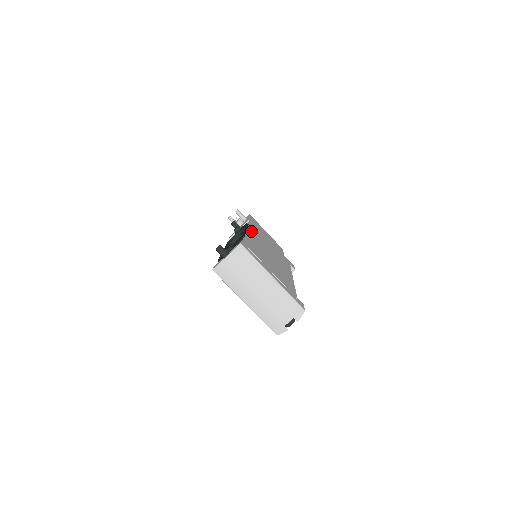
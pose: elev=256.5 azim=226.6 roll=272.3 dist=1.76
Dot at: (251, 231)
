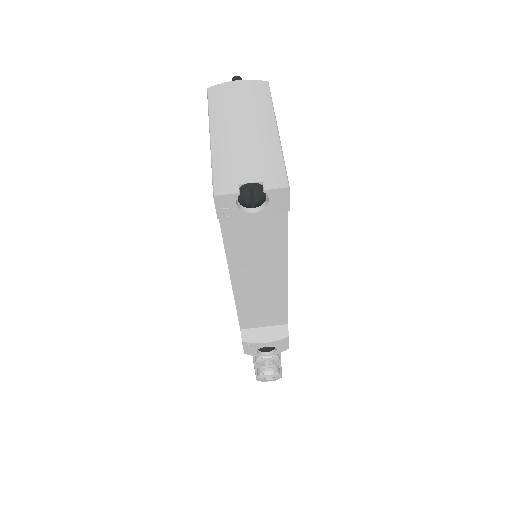
Dot at: occluded
